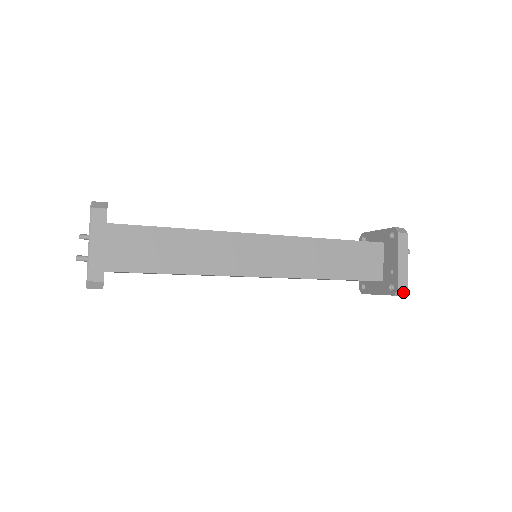
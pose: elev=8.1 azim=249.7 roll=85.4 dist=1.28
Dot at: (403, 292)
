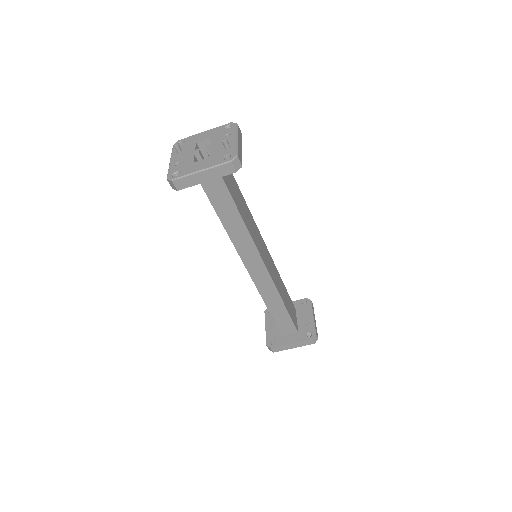
Dot at: (316, 339)
